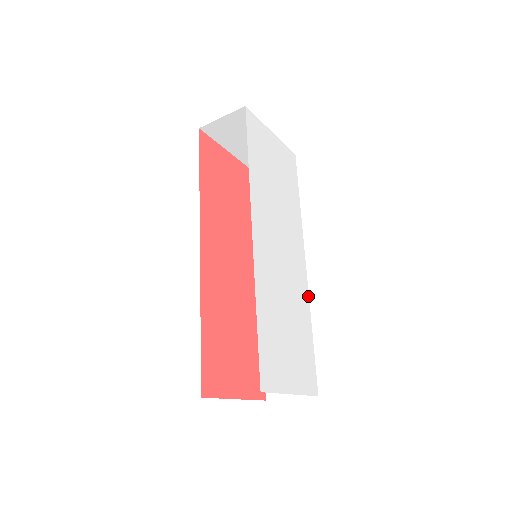
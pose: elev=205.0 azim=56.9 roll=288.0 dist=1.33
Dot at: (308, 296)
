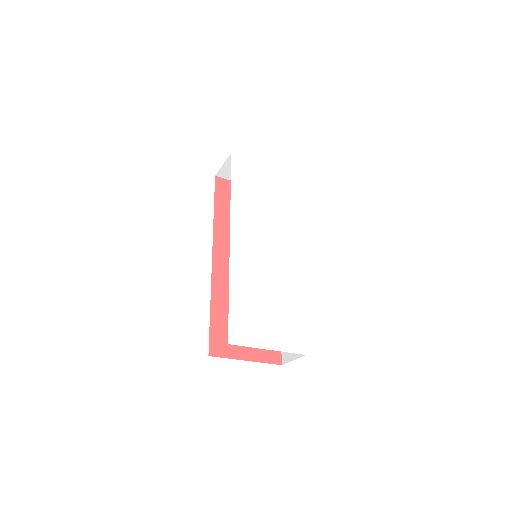
Dot at: (301, 280)
